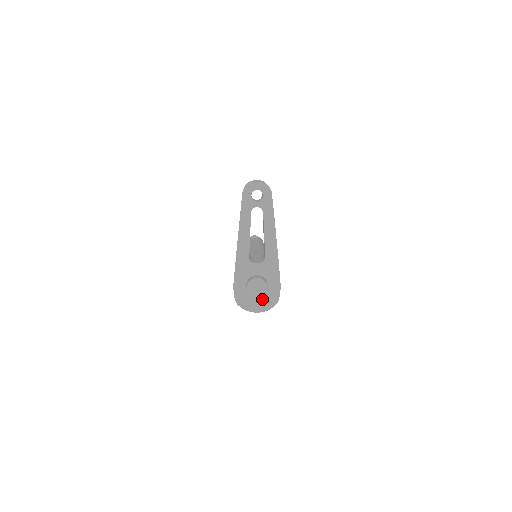
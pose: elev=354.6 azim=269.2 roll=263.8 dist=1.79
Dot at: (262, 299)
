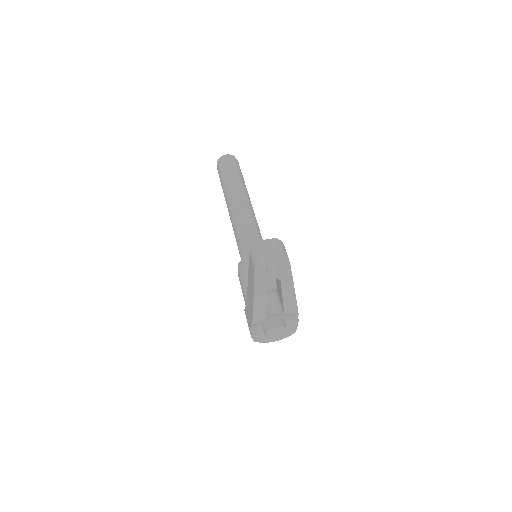
Dot at: occluded
